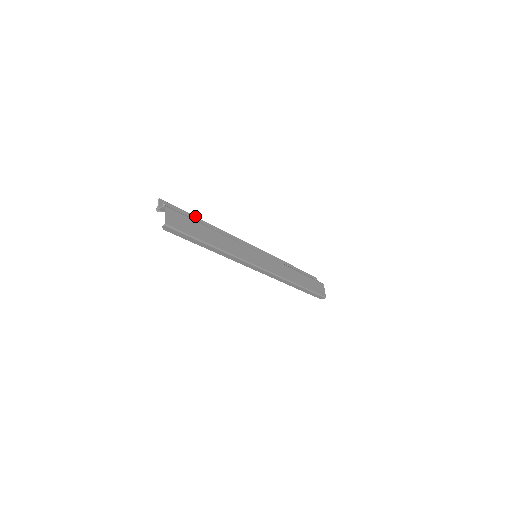
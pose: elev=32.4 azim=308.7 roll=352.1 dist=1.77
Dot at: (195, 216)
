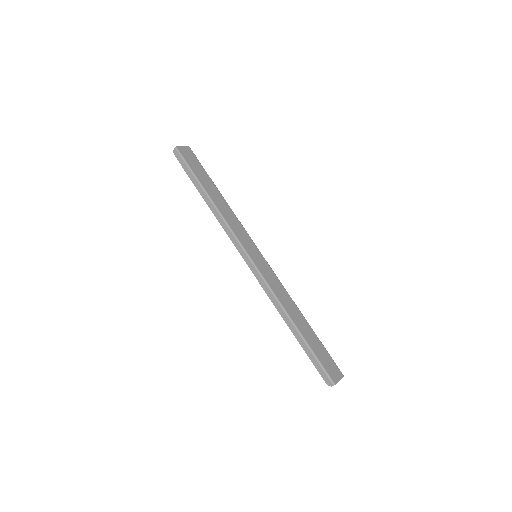
Dot at: occluded
